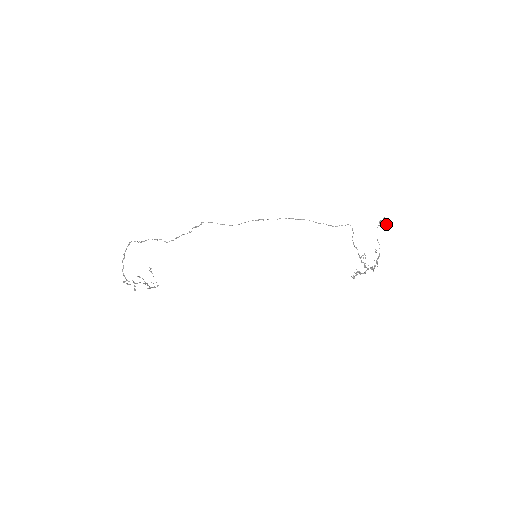
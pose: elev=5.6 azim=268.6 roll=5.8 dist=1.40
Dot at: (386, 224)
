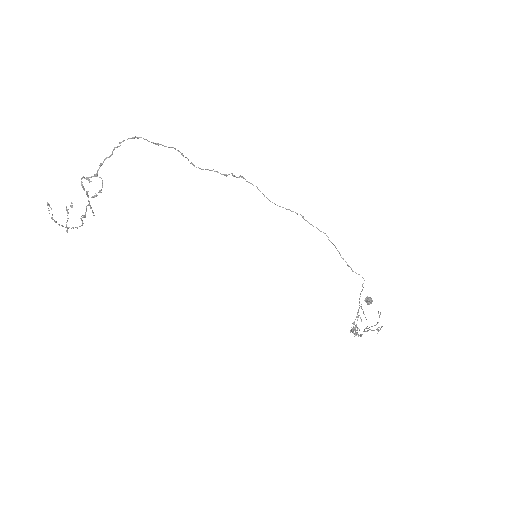
Dot at: (371, 303)
